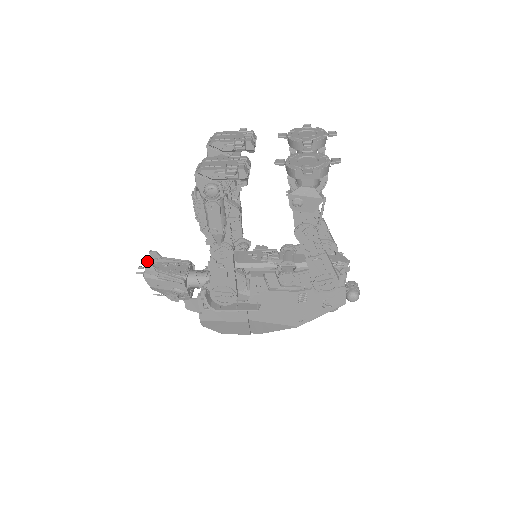
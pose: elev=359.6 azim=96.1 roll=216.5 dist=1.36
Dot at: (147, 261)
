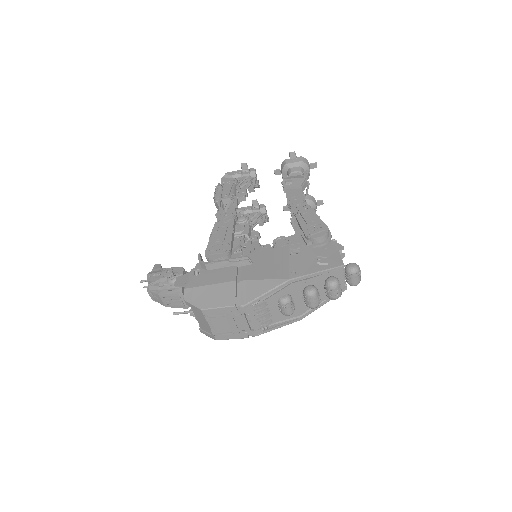
Dot at: (157, 265)
